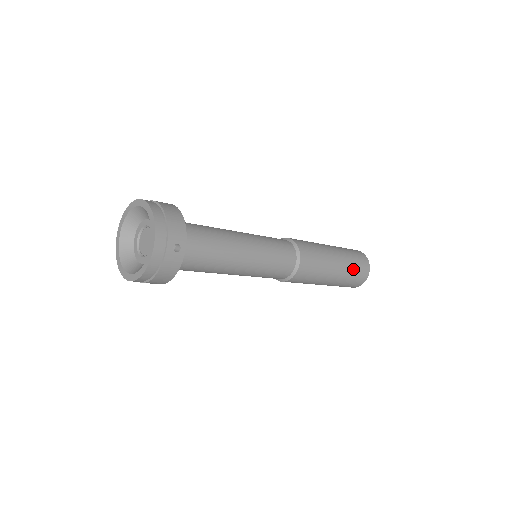
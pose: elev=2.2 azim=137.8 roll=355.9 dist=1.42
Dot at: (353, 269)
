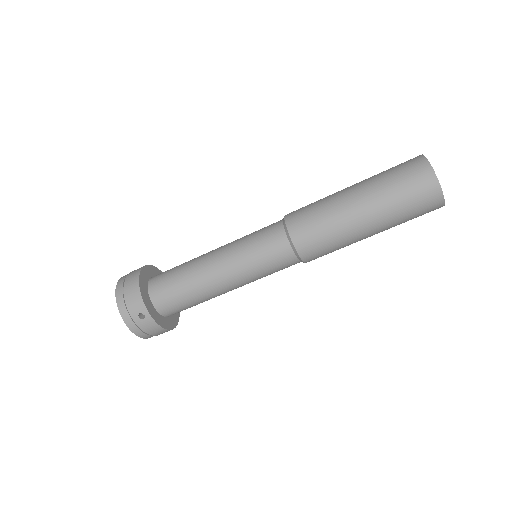
Dot at: (399, 202)
